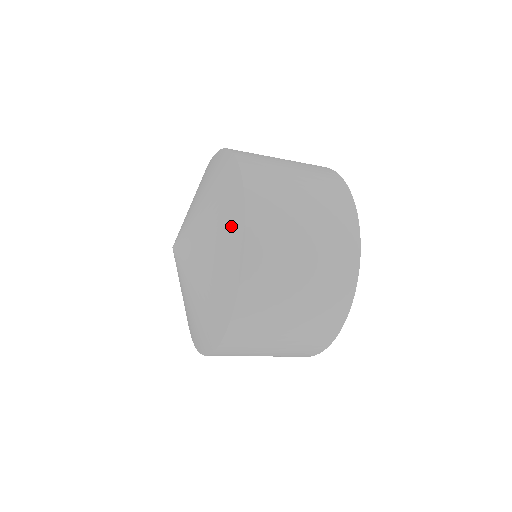
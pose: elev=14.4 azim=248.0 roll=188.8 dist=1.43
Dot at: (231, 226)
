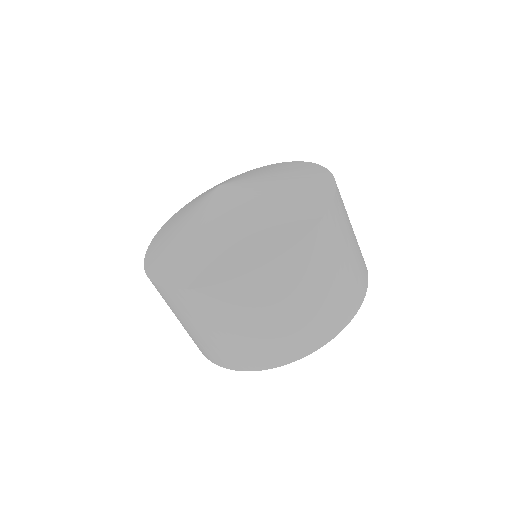
Dot at: (316, 179)
